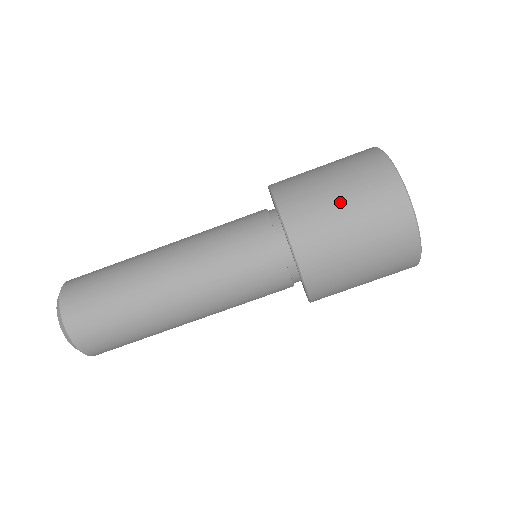
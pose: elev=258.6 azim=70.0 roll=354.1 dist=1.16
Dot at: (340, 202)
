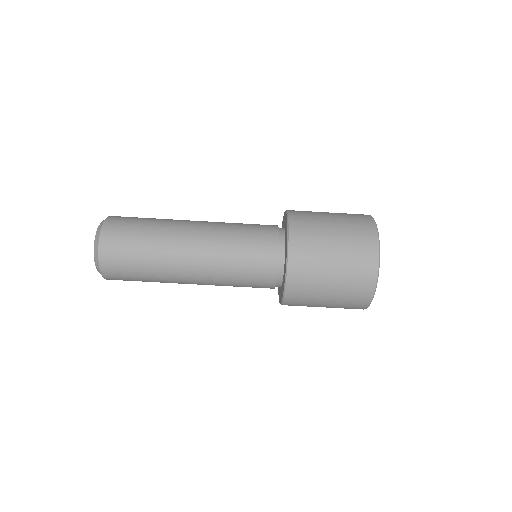
Dot at: (331, 275)
